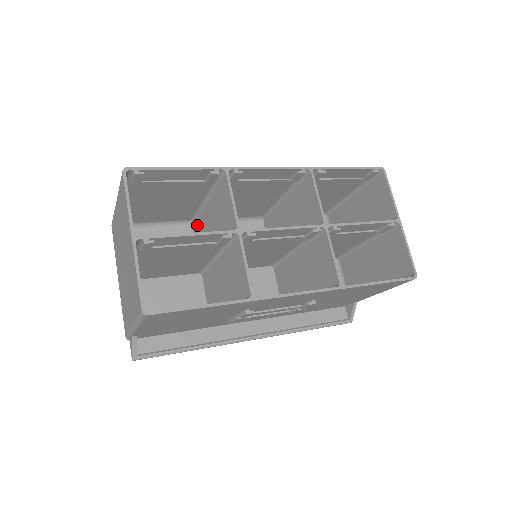
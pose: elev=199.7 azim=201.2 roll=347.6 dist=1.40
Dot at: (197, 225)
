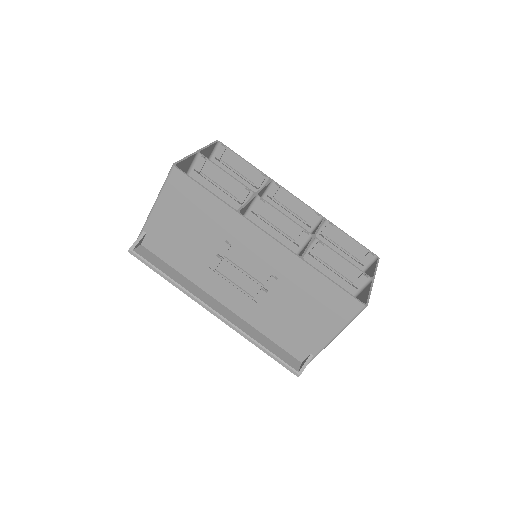
Dot at: occluded
